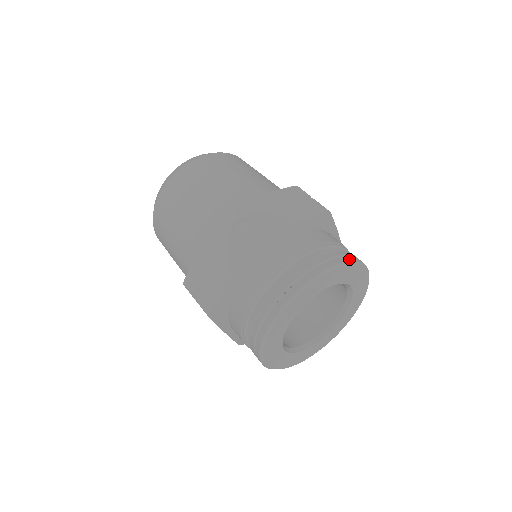
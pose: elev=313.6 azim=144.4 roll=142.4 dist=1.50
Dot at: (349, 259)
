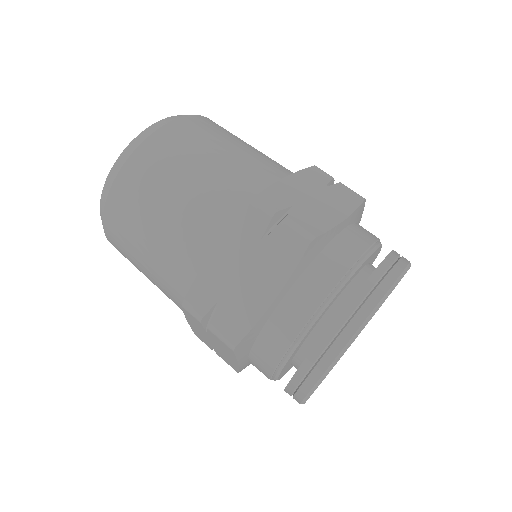
Dot at: (363, 317)
